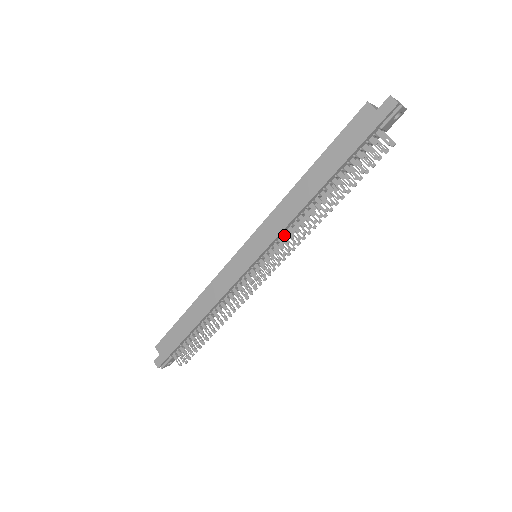
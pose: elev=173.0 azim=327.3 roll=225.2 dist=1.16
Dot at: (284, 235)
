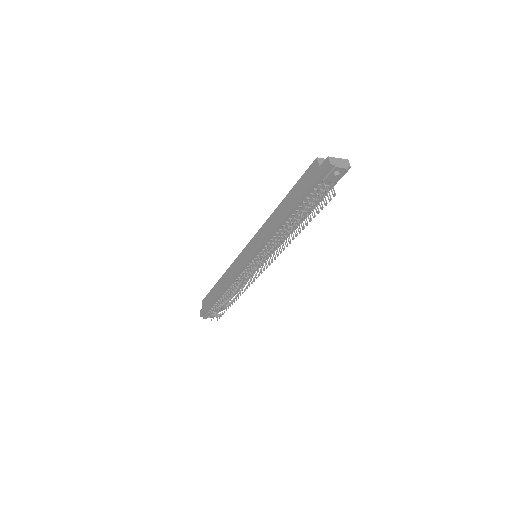
Dot at: (268, 246)
